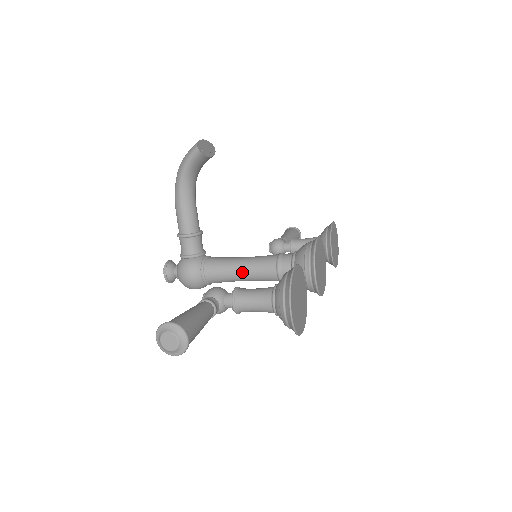
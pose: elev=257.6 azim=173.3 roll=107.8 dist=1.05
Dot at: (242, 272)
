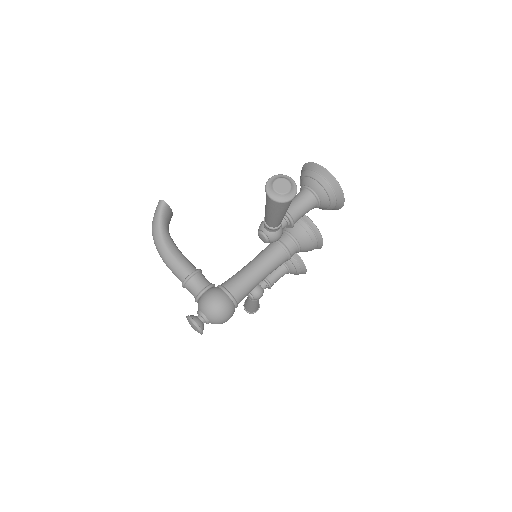
Dot at: (257, 267)
